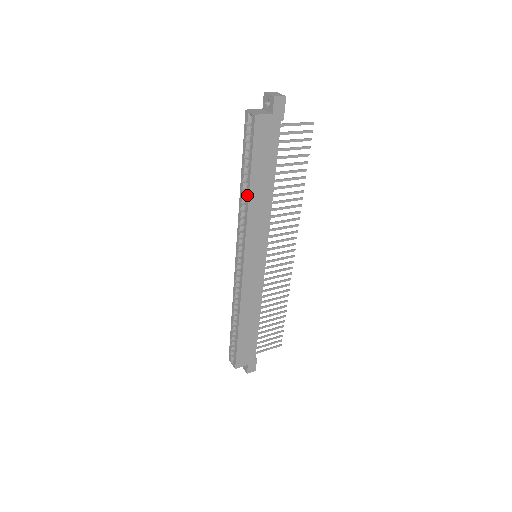
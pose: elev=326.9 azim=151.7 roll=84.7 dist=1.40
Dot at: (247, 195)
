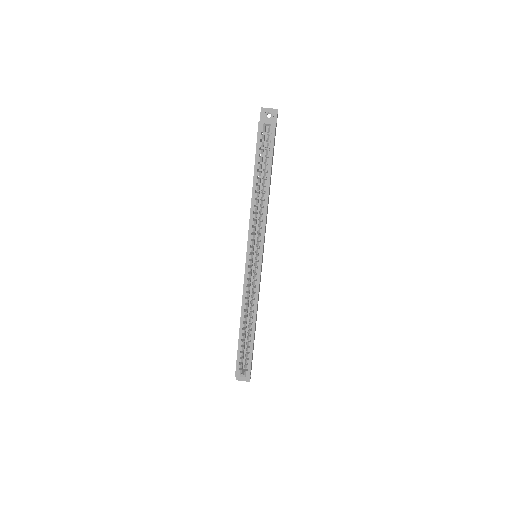
Dot at: (266, 195)
